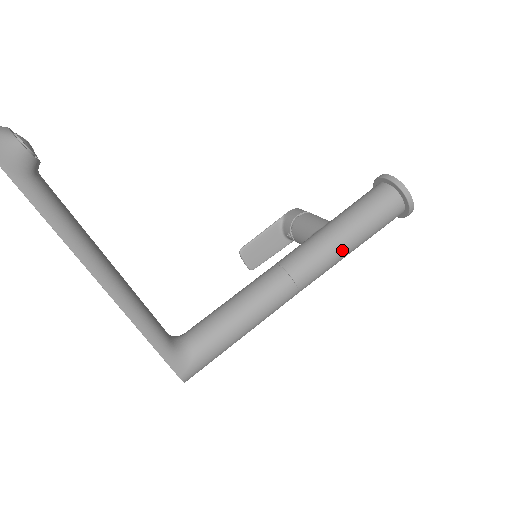
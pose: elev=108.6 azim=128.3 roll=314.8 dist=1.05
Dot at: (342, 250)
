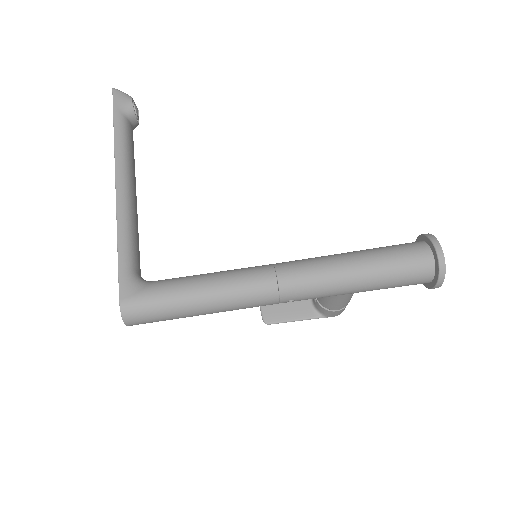
Dot at: (342, 267)
